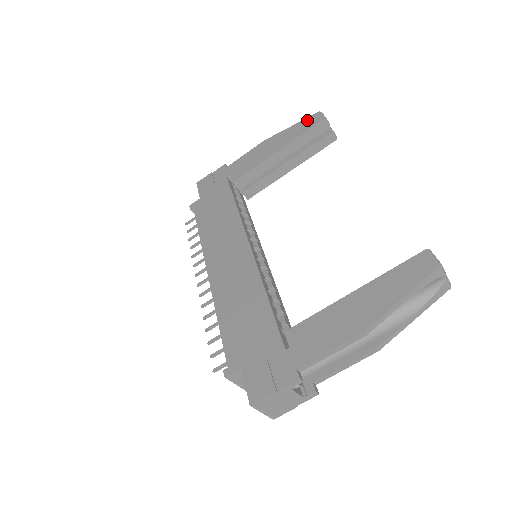
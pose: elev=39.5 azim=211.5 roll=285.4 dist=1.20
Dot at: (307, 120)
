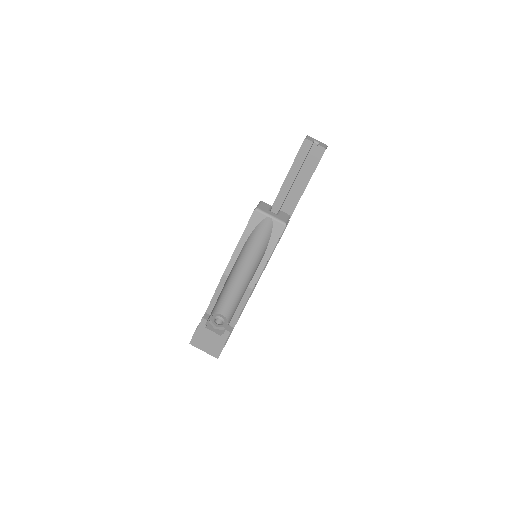
Dot at: occluded
